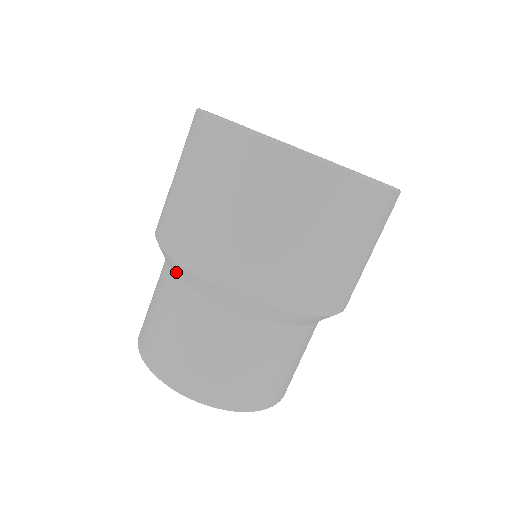
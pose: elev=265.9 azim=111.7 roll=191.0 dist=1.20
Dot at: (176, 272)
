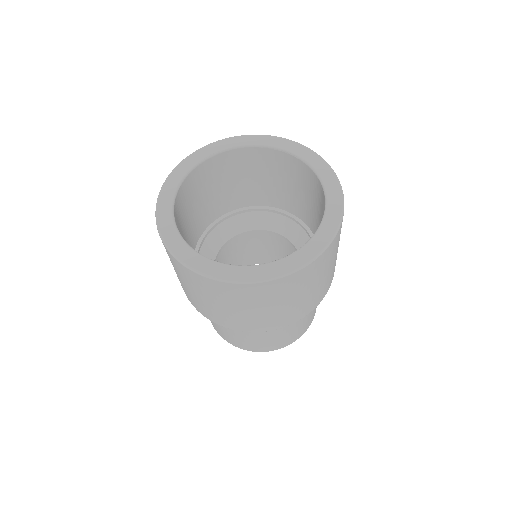
Dot at: occluded
